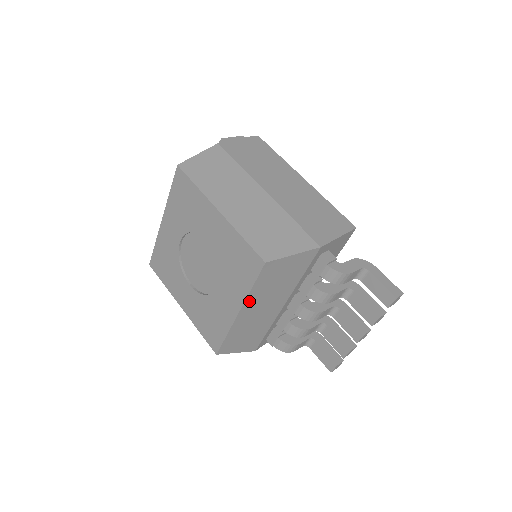
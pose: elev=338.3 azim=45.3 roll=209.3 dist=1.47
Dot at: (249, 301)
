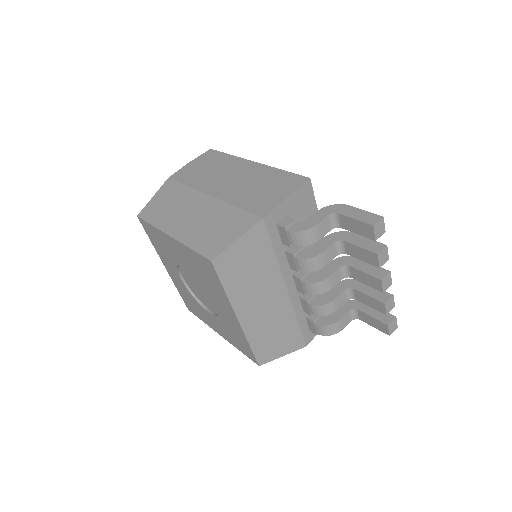
Dot at: (237, 303)
